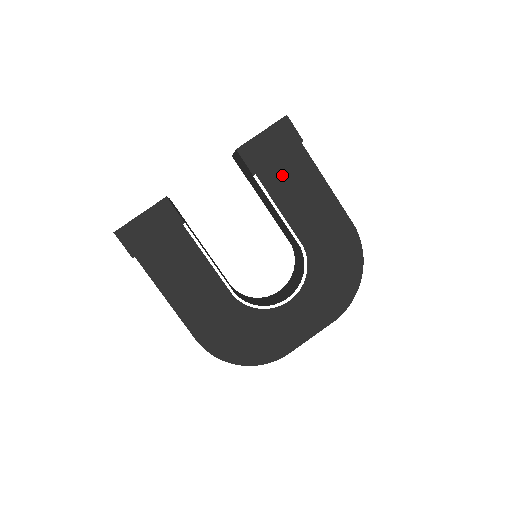
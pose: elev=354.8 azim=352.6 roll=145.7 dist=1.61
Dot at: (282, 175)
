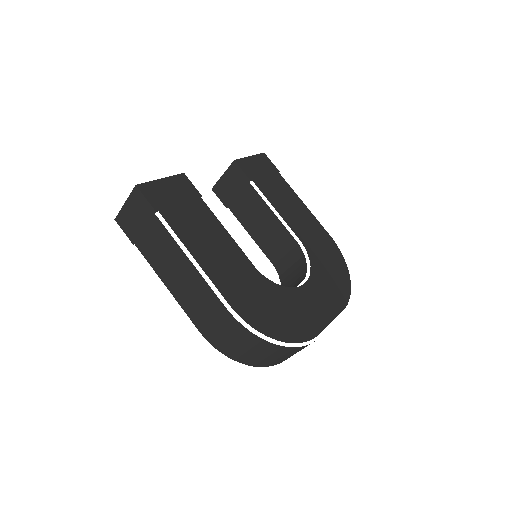
Dot at: (271, 187)
